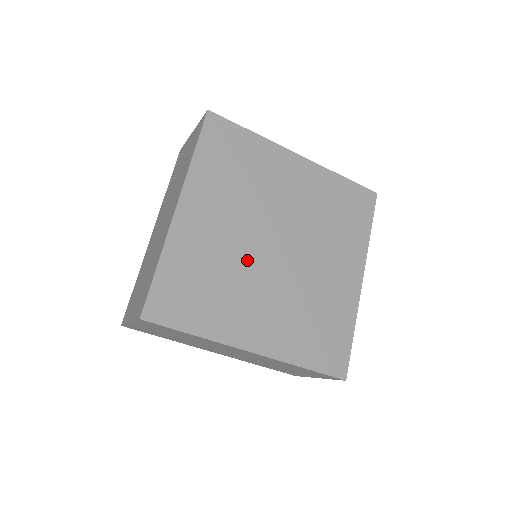
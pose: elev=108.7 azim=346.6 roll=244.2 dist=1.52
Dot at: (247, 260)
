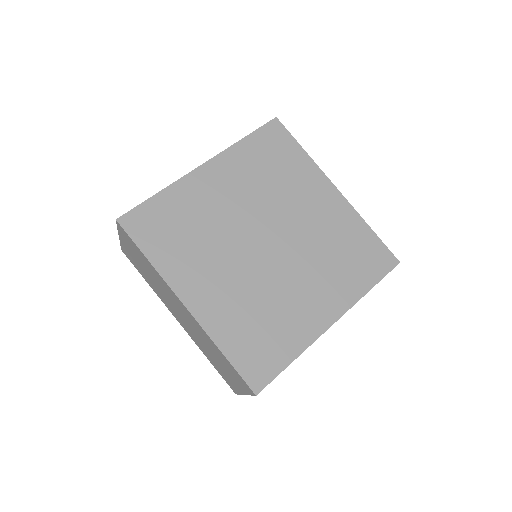
Dot at: (232, 235)
